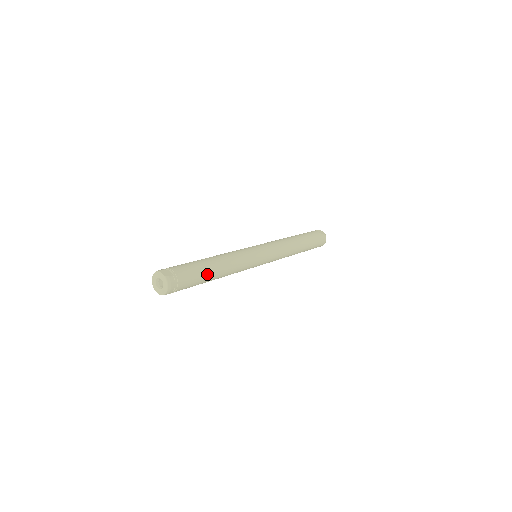
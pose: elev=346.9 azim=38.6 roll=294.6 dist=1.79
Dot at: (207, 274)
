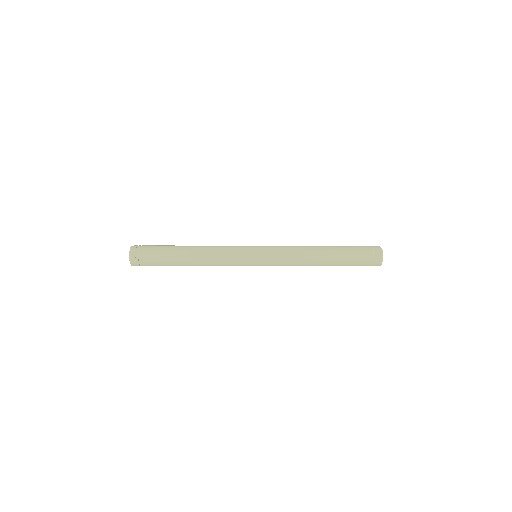
Dot at: (175, 263)
